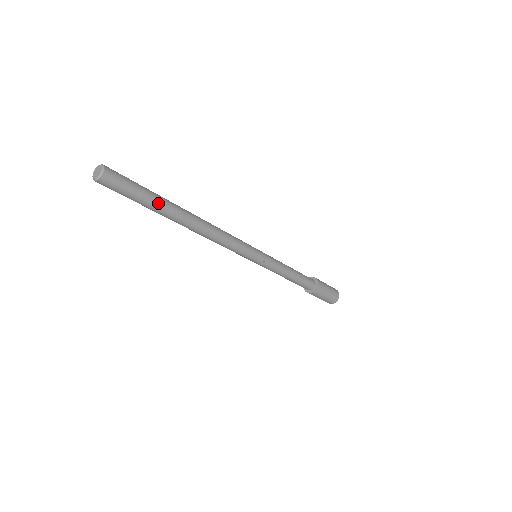
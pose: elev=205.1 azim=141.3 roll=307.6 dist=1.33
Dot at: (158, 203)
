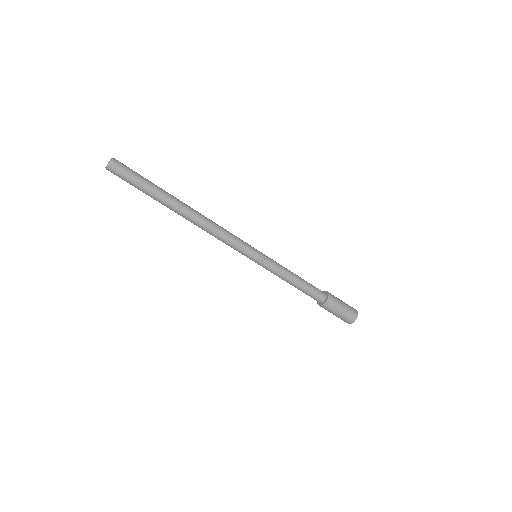
Dot at: (156, 192)
